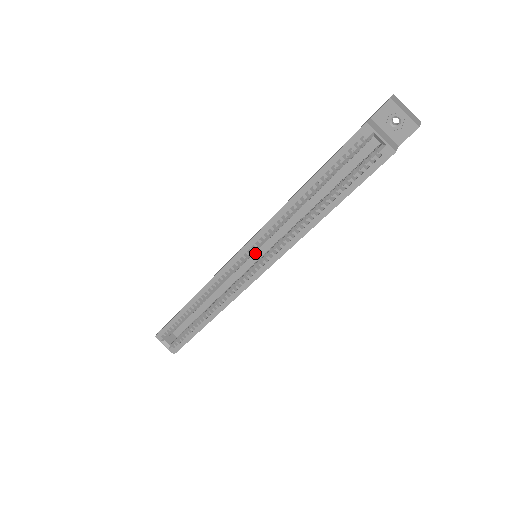
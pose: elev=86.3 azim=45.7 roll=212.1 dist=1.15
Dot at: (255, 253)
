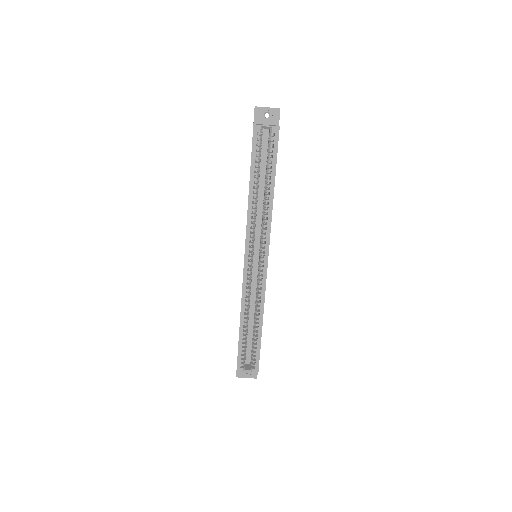
Dot at: (254, 254)
